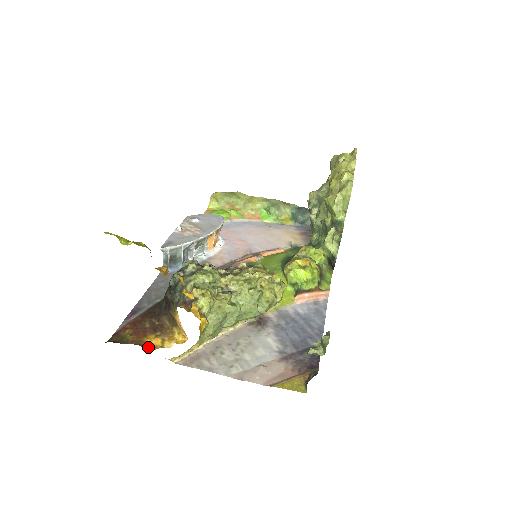
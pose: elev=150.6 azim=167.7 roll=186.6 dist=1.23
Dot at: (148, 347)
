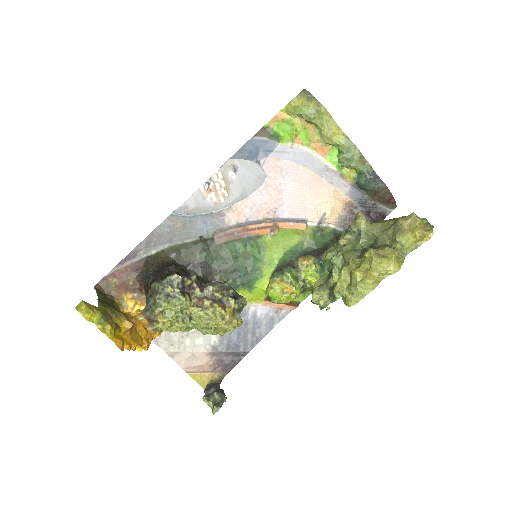
Dot at: (122, 305)
